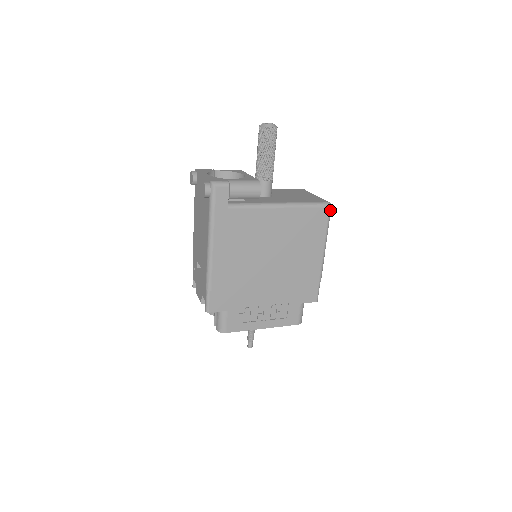
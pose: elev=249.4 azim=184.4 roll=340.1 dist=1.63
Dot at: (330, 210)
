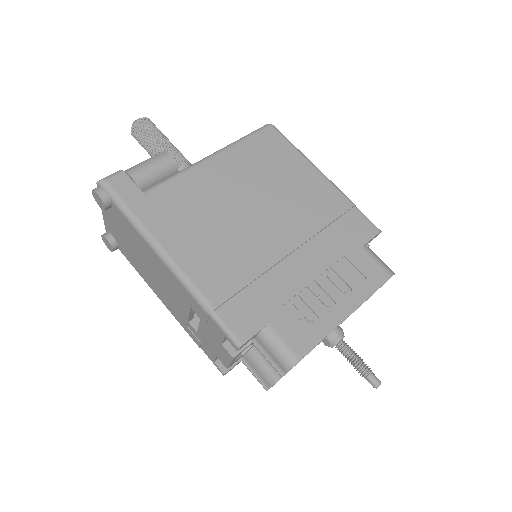
Dot at: (275, 128)
